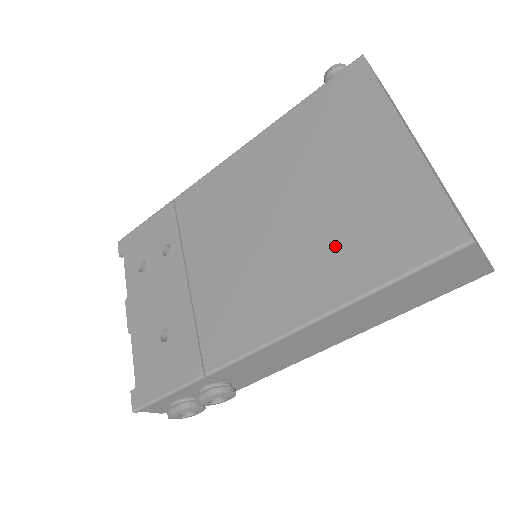
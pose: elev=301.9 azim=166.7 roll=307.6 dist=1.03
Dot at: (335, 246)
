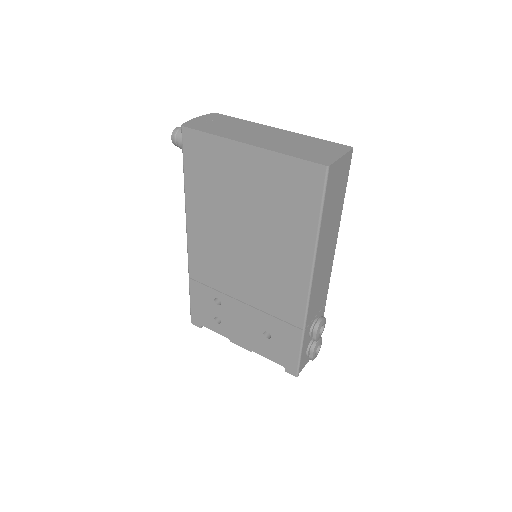
Dot at: (282, 224)
